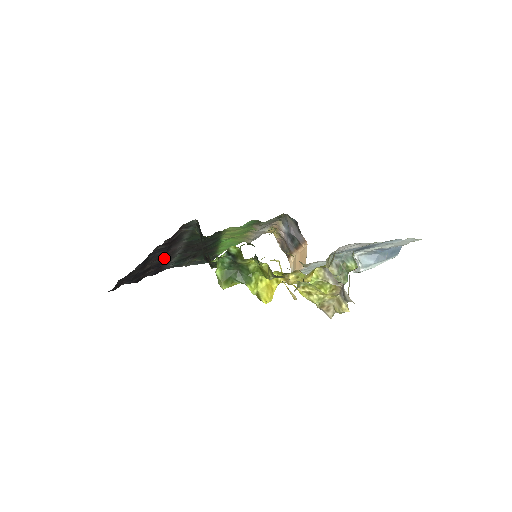
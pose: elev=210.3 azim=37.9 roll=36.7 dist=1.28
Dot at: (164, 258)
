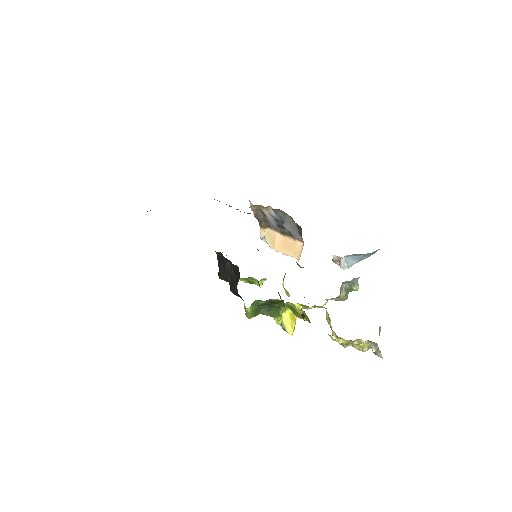
Dot at: occluded
